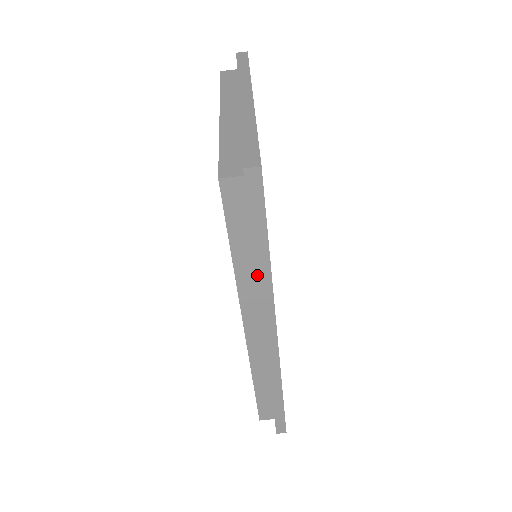
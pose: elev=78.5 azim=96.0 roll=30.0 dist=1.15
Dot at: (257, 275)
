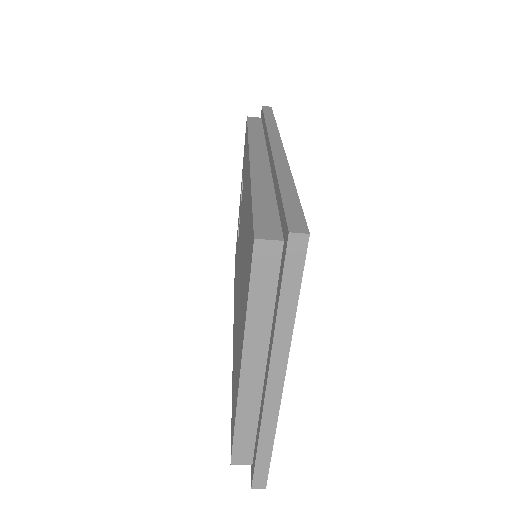
Dot at: occluded
